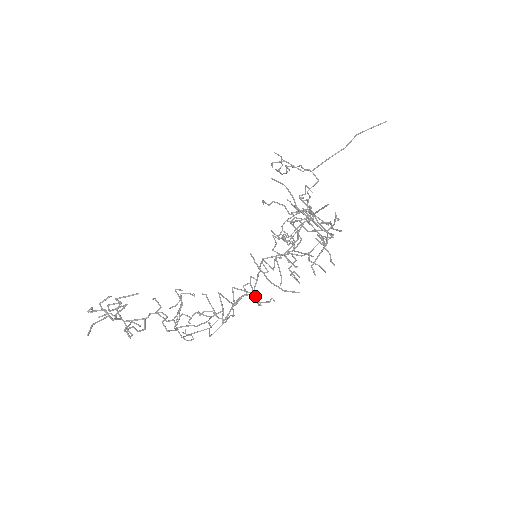
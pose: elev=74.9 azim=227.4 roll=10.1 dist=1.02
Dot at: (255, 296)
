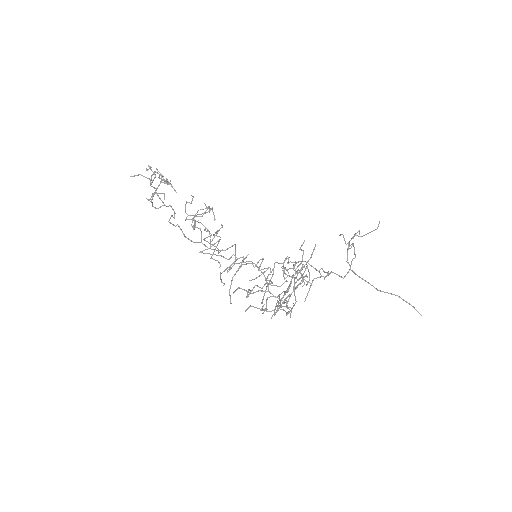
Dot at: (228, 267)
